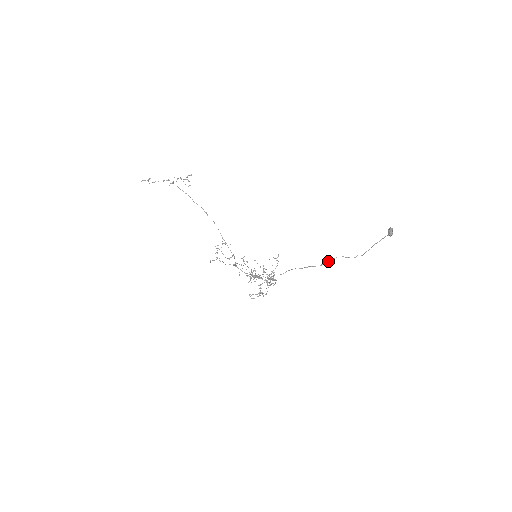
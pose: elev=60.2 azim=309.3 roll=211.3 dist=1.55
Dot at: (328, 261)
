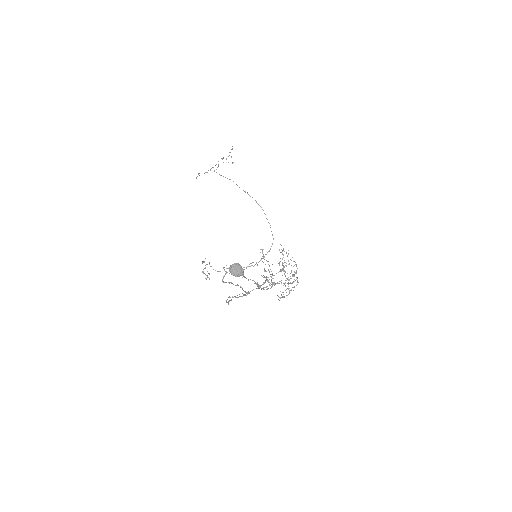
Dot at: (226, 301)
